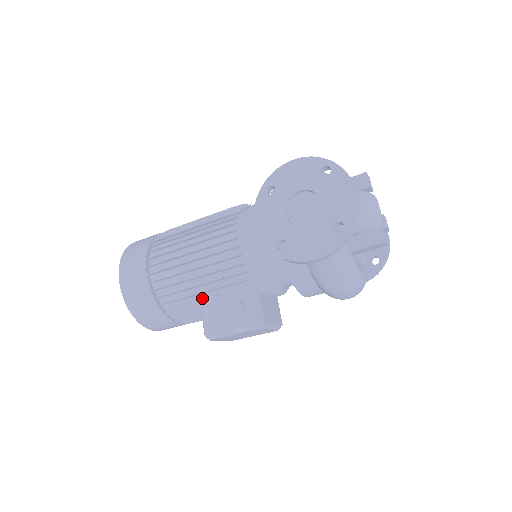
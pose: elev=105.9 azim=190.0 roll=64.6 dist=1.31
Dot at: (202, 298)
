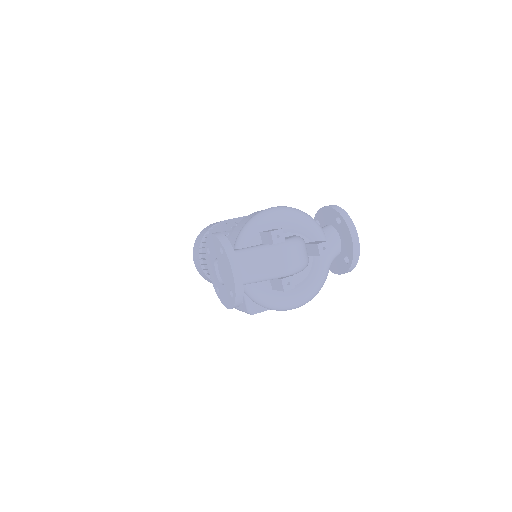
Dot at: occluded
